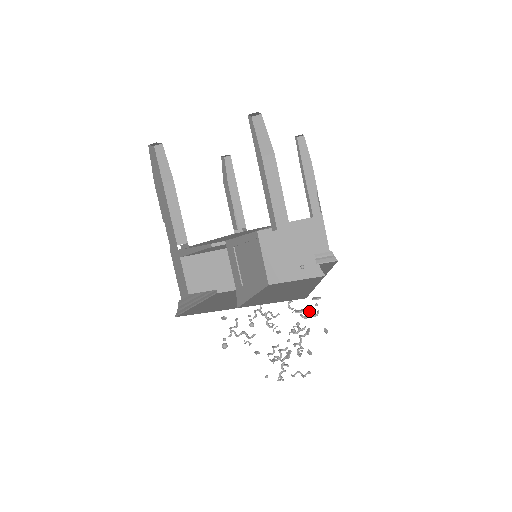
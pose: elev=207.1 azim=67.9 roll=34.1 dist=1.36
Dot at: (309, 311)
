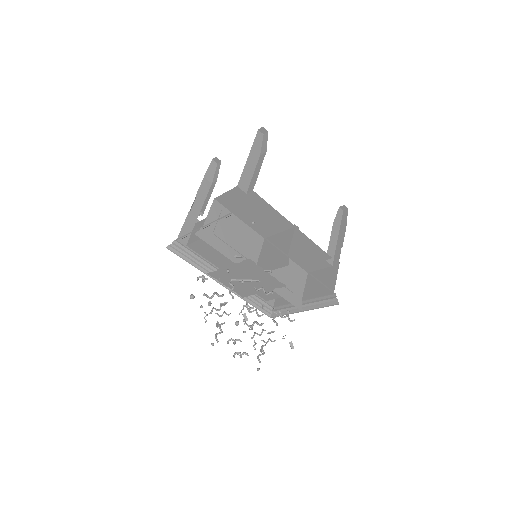
Dot at: occluded
